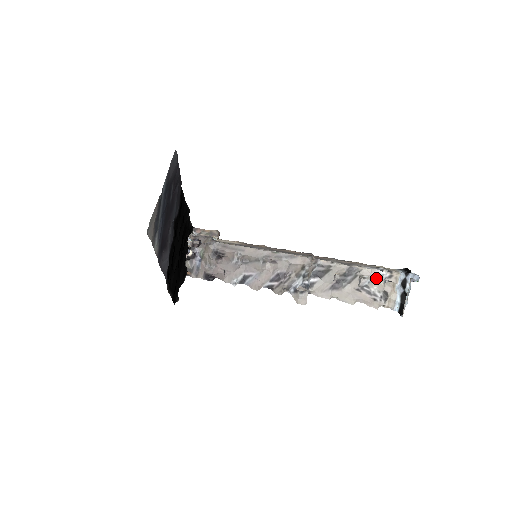
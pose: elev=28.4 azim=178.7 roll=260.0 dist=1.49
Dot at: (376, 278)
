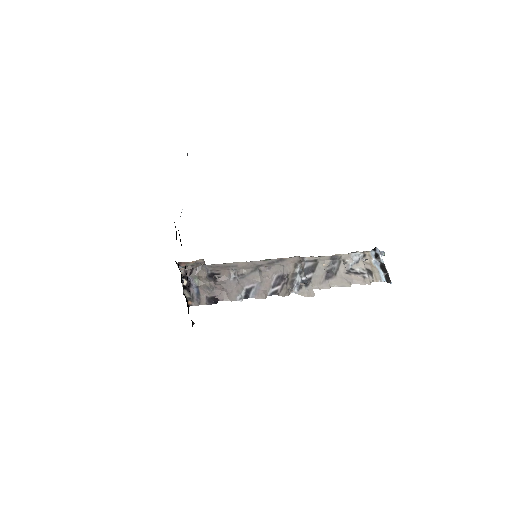
Dot at: (355, 259)
